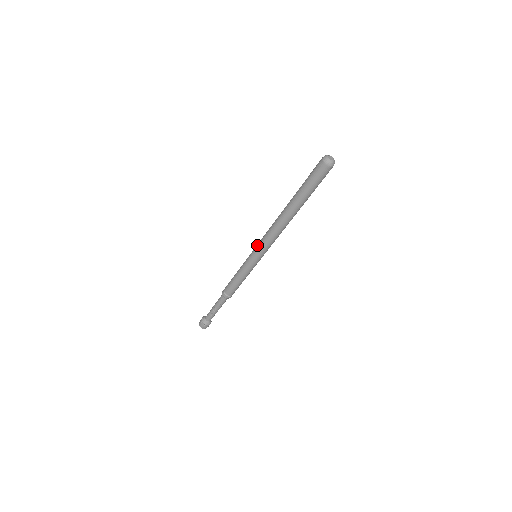
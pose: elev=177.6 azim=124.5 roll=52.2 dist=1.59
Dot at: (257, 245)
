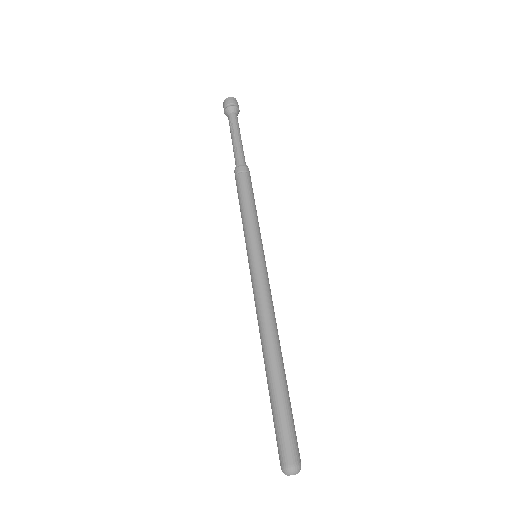
Dot at: (251, 275)
